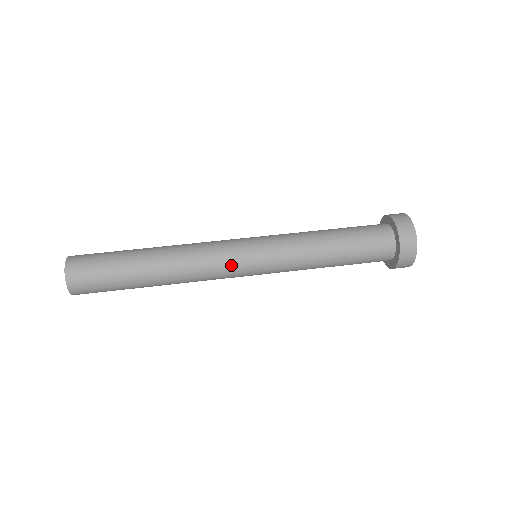
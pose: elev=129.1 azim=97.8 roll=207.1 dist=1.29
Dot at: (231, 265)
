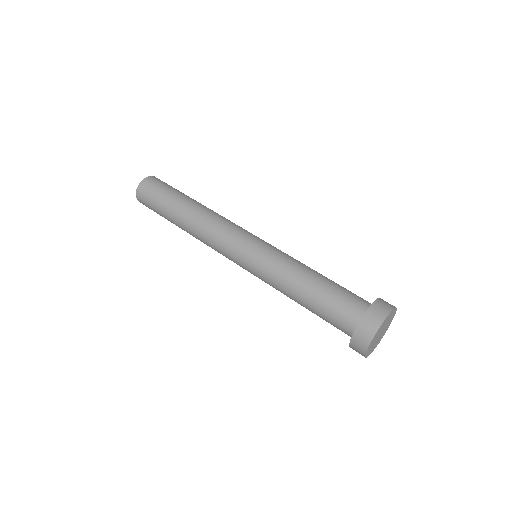
Dot at: (230, 242)
